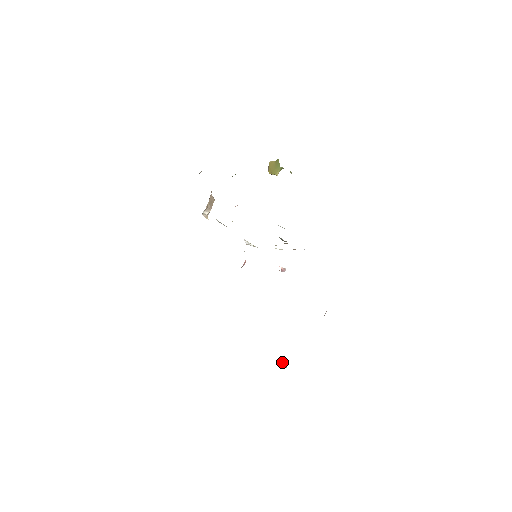
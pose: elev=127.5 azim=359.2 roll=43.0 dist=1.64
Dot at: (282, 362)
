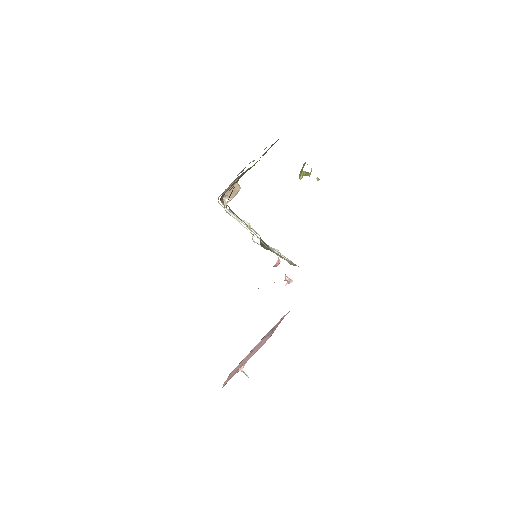
Dot at: (242, 369)
